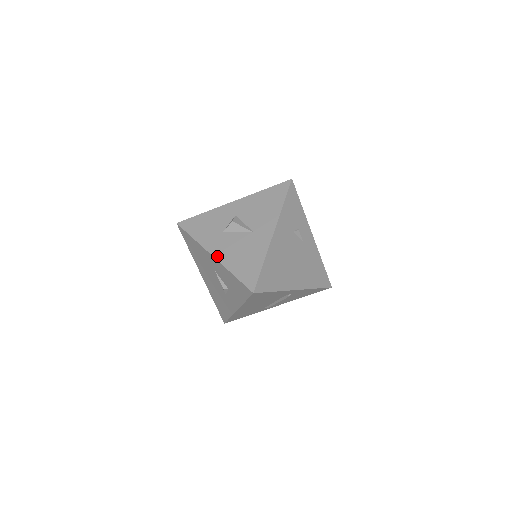
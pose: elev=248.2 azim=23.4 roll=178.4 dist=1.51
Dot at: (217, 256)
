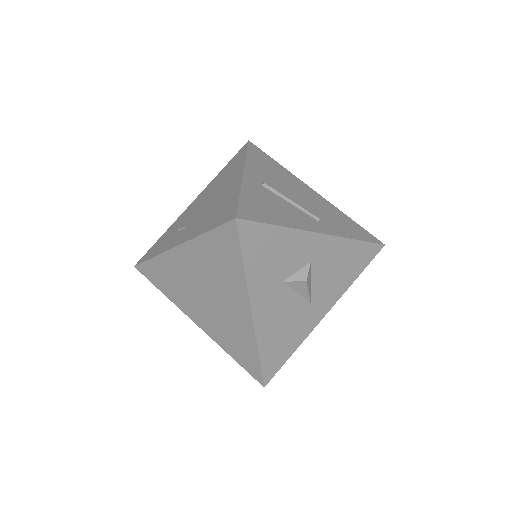
Dot at: (257, 319)
